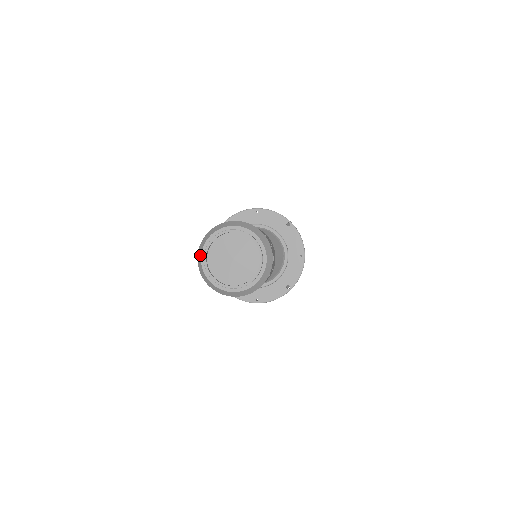
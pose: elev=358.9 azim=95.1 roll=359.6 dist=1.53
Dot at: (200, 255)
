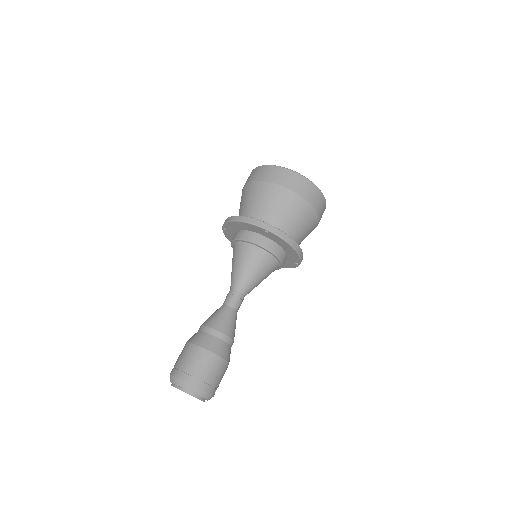
Dot at: occluded
